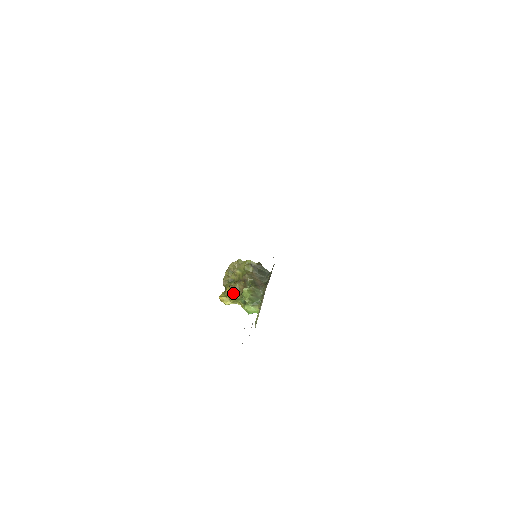
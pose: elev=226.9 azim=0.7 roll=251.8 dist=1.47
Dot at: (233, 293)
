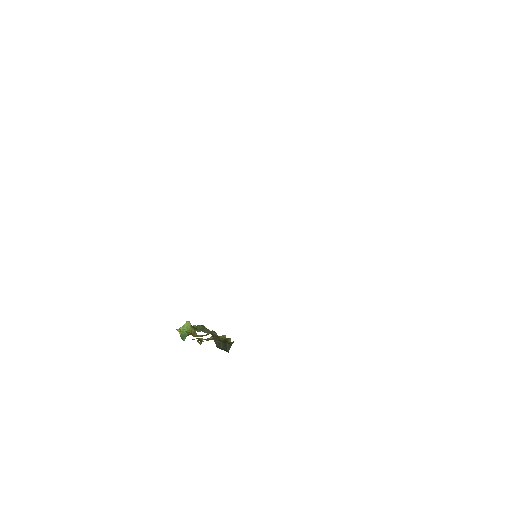
Dot at: (192, 330)
